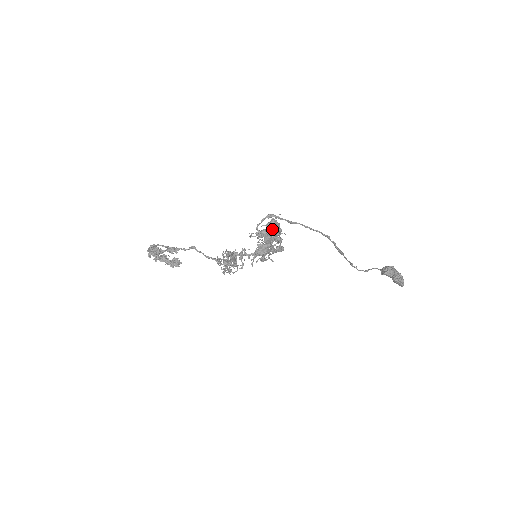
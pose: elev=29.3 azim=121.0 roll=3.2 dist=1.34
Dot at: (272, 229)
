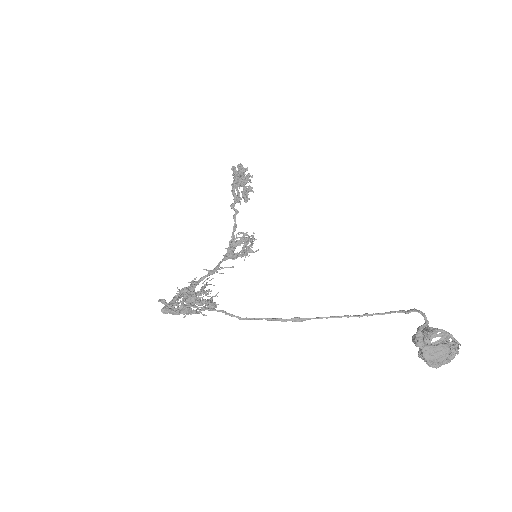
Dot at: (194, 291)
